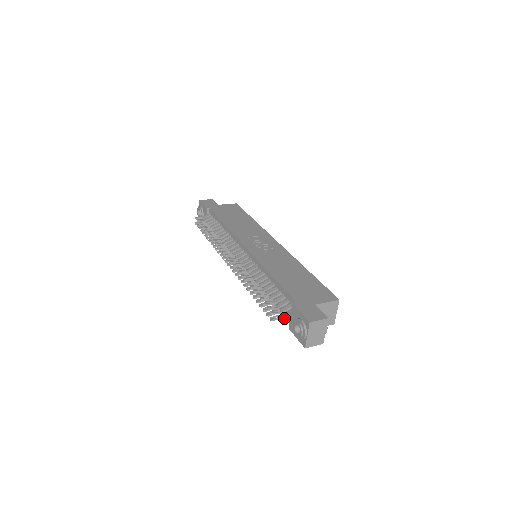
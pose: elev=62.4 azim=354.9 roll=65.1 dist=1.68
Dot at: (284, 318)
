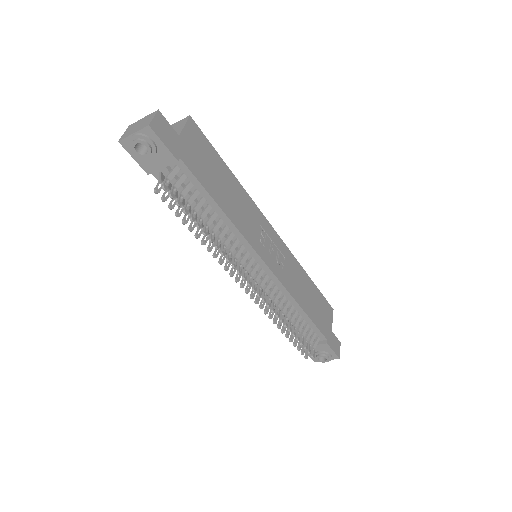
Dot at: occluded
